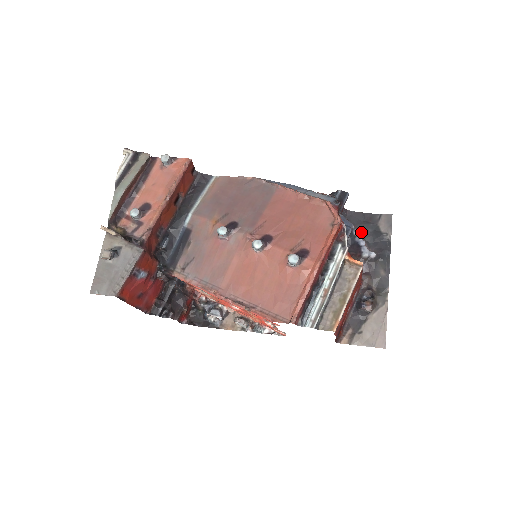
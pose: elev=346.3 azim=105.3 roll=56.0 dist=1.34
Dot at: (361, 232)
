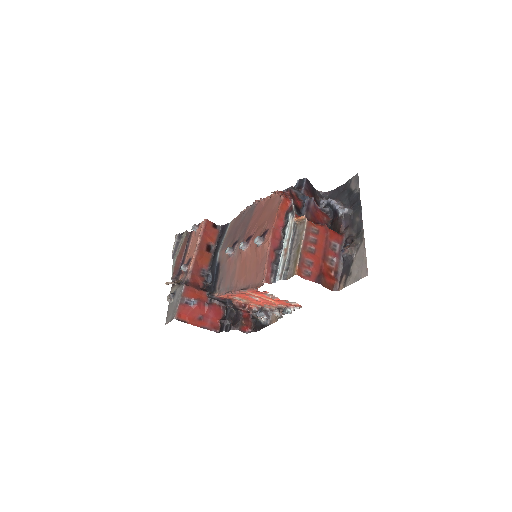
Dot at: (340, 201)
